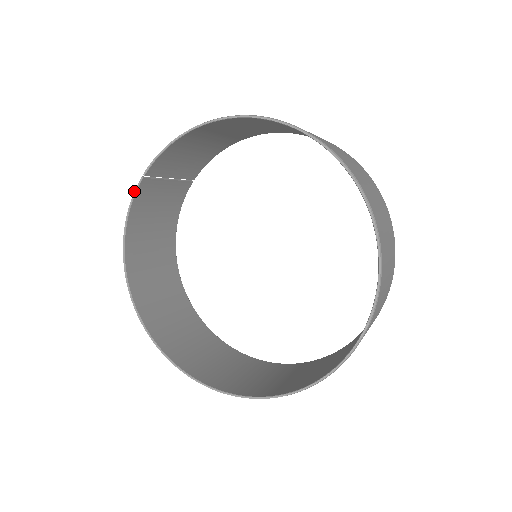
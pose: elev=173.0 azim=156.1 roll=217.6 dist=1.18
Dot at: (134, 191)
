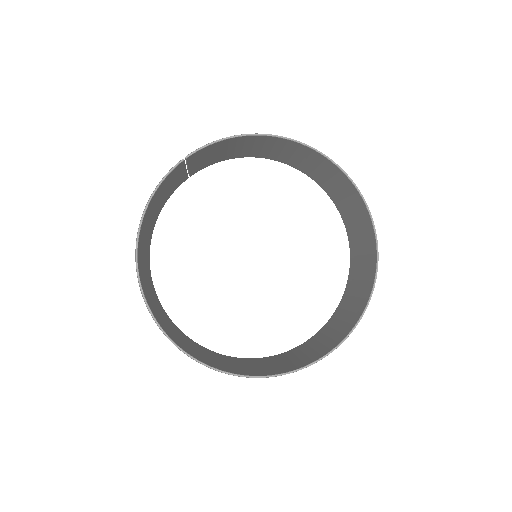
Dot at: (171, 169)
